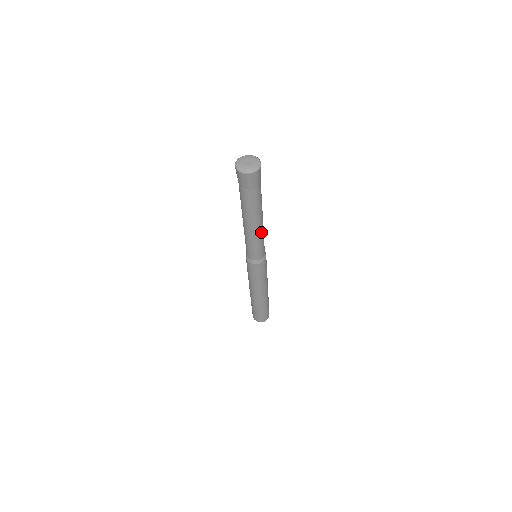
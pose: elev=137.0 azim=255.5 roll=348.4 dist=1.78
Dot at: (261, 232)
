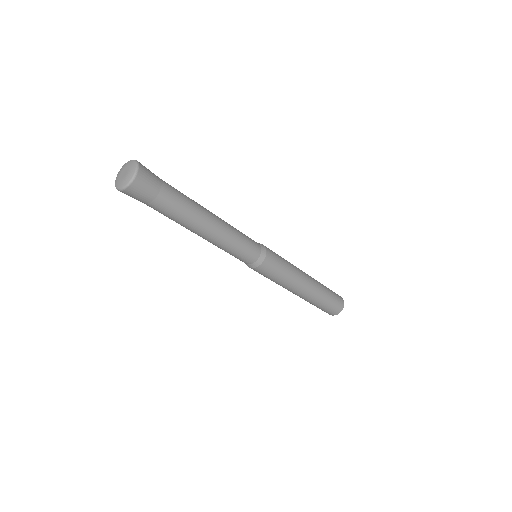
Dot at: (223, 236)
